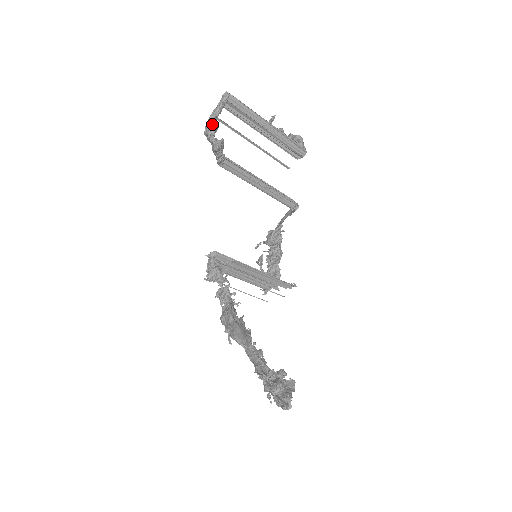
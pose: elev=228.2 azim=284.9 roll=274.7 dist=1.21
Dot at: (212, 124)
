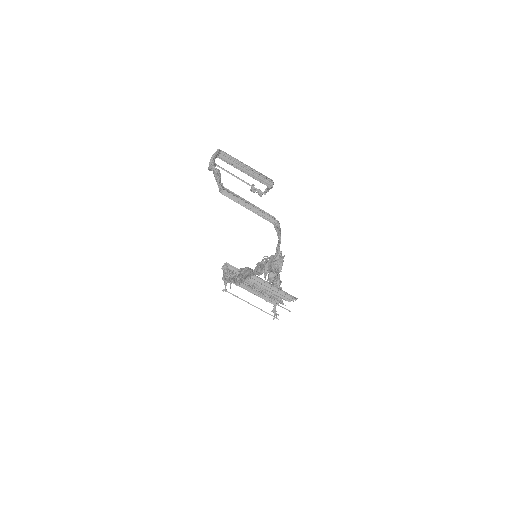
Dot at: occluded
